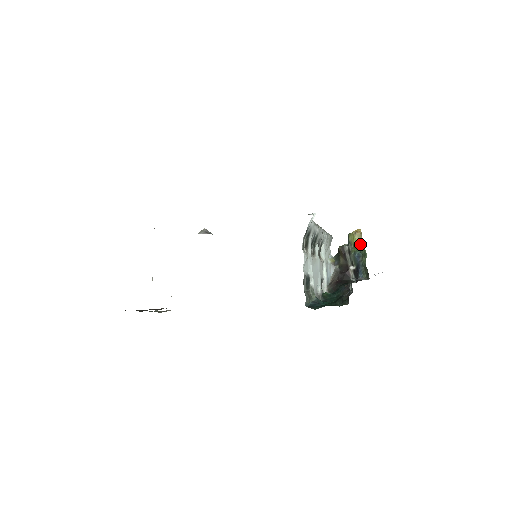
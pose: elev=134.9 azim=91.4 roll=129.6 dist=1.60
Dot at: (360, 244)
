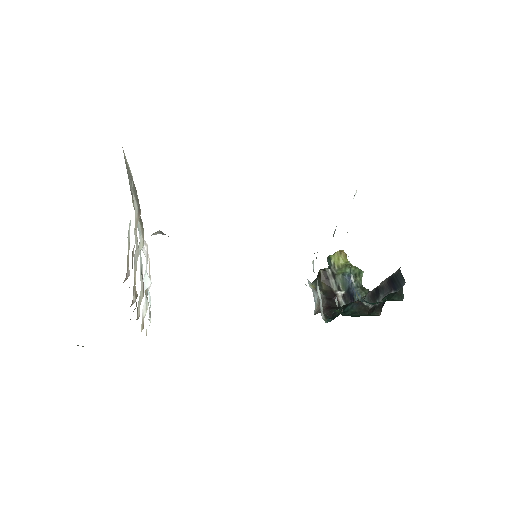
Dot at: (348, 264)
